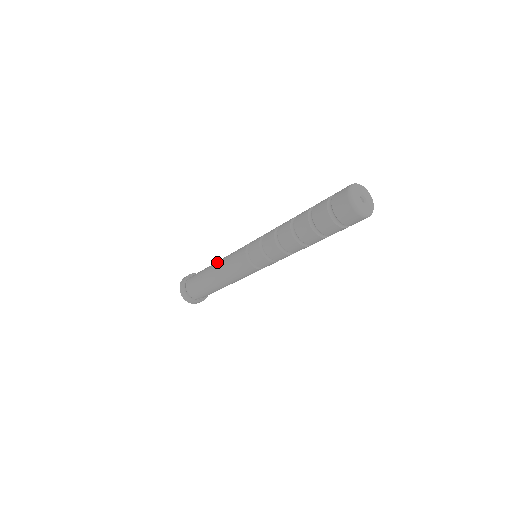
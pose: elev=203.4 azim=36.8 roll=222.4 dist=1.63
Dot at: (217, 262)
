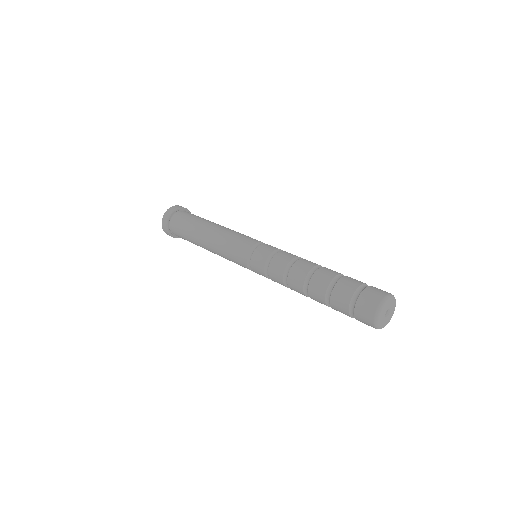
Dot at: (217, 227)
